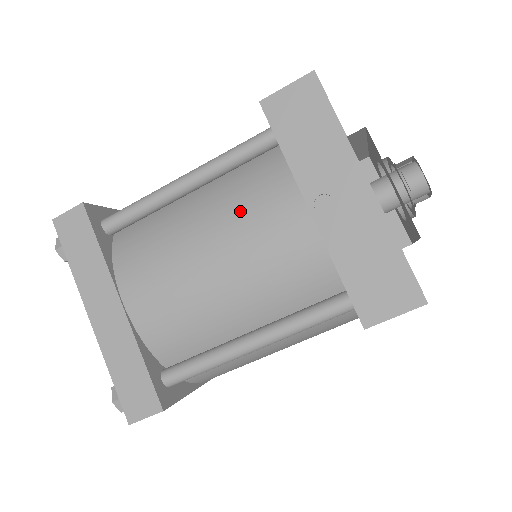
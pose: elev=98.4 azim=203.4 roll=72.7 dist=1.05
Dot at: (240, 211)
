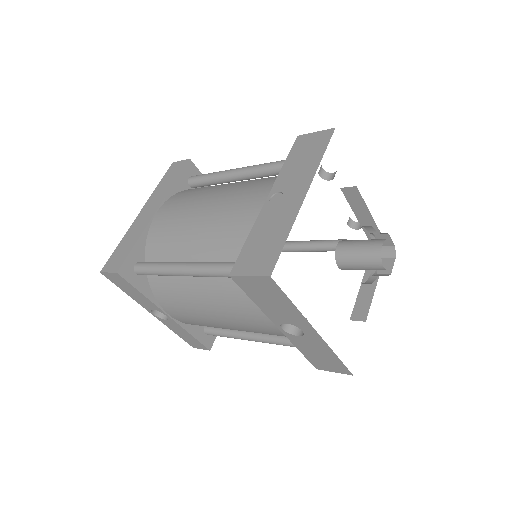
Dot at: (241, 189)
